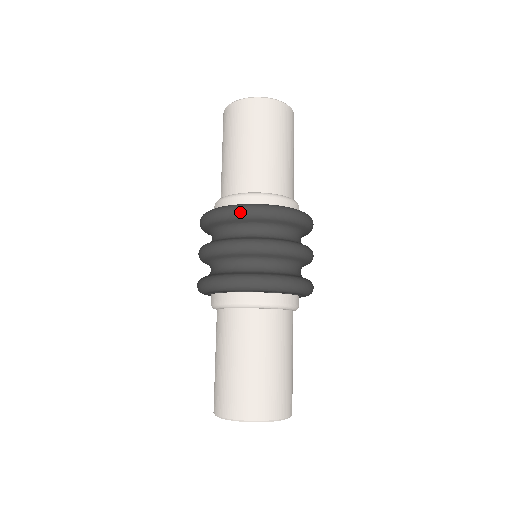
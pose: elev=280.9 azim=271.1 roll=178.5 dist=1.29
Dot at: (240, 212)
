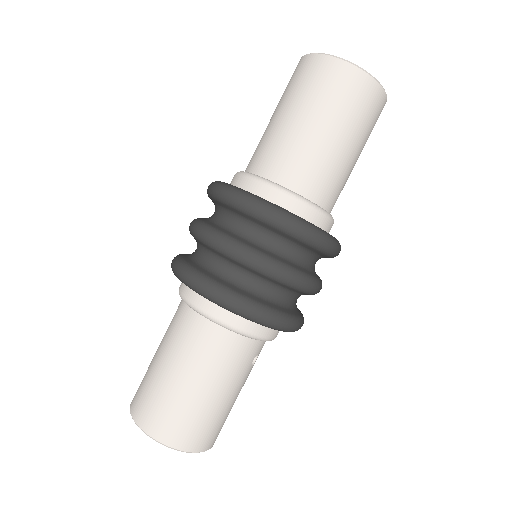
Dot at: (233, 199)
